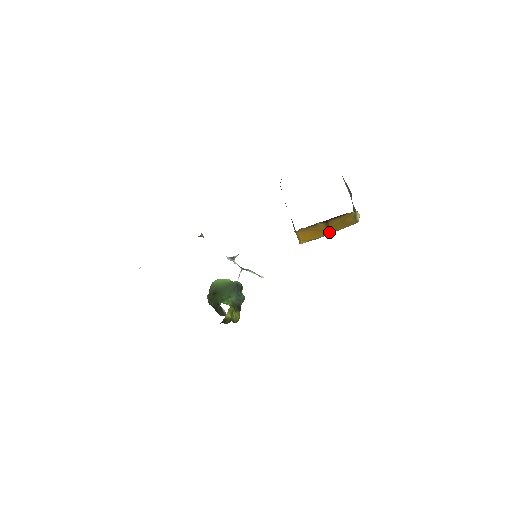
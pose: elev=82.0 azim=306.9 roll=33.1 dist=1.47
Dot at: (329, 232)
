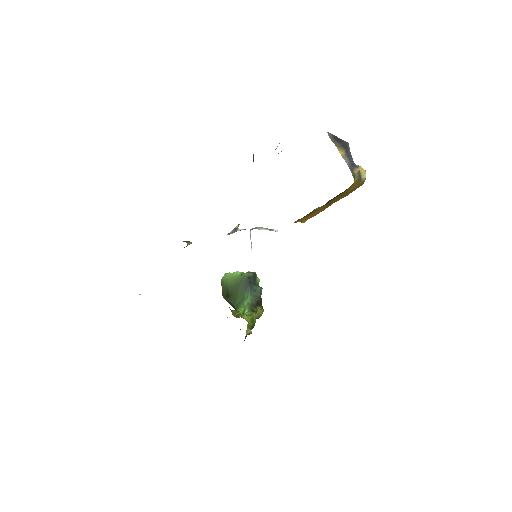
Dot at: (332, 203)
